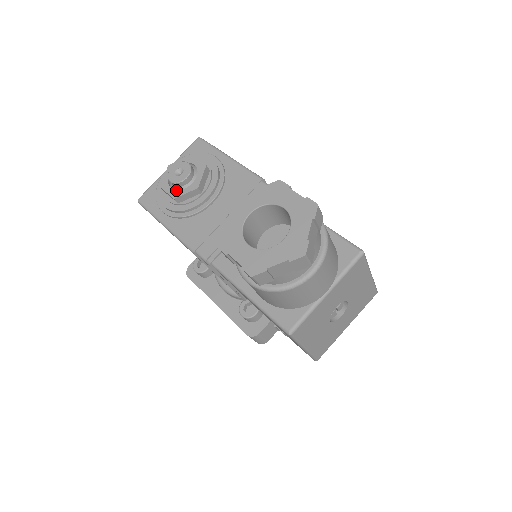
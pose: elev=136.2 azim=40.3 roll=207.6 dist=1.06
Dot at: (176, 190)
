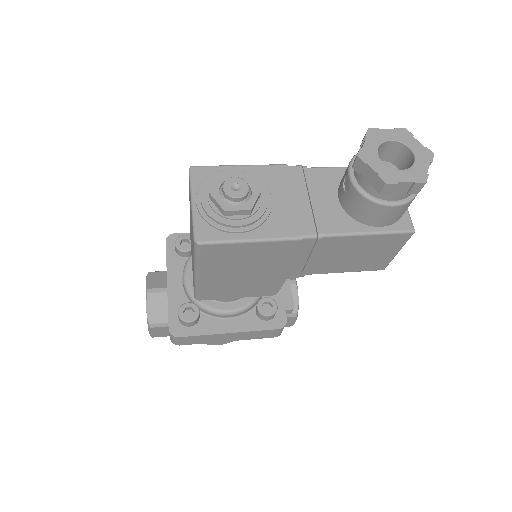
Dot at: (244, 203)
